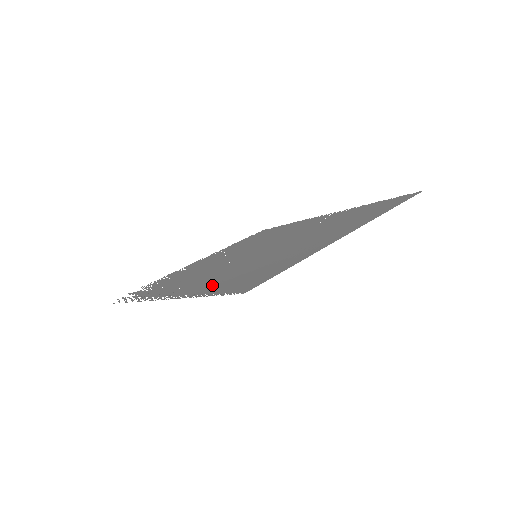
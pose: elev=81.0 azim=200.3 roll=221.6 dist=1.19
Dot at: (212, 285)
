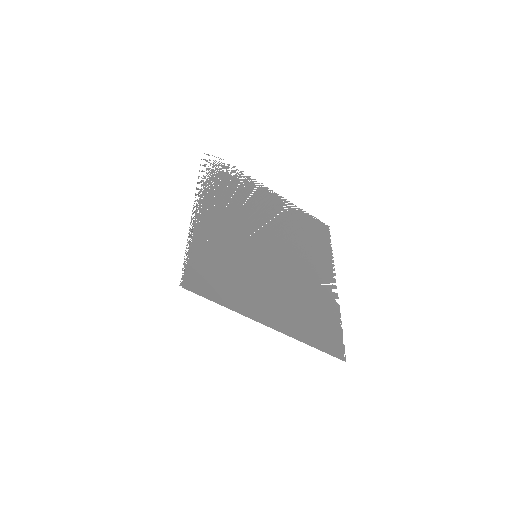
Dot at: (206, 246)
